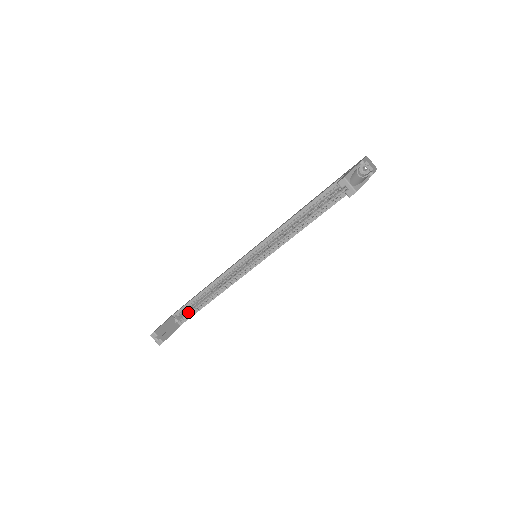
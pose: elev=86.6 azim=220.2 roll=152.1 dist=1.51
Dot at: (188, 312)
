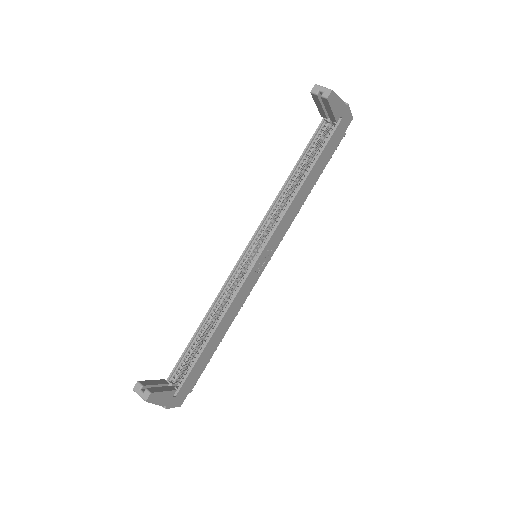
Dot at: (186, 369)
